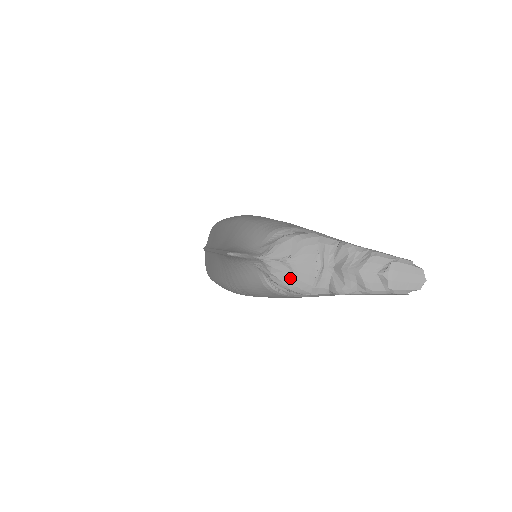
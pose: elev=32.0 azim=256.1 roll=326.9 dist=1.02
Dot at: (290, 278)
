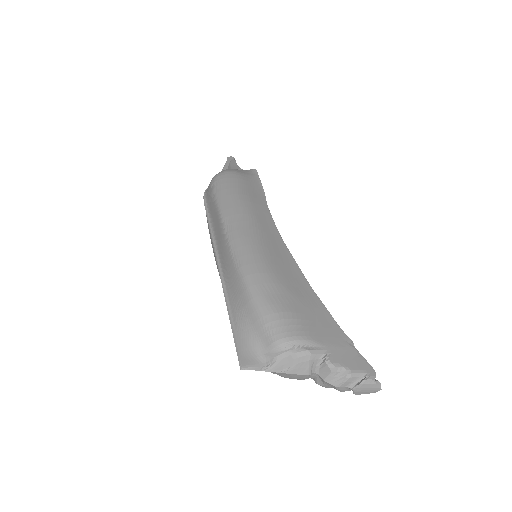
Dot at: (286, 376)
